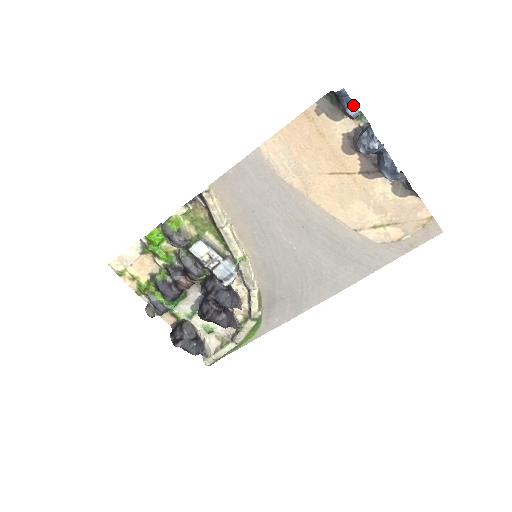
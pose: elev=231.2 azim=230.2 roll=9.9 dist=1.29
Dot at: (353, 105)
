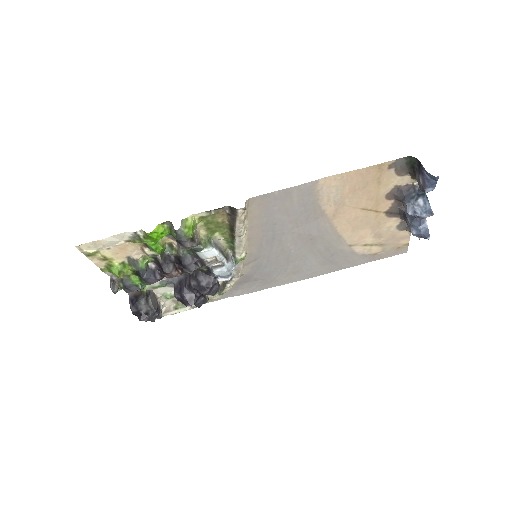
Dot at: (434, 187)
